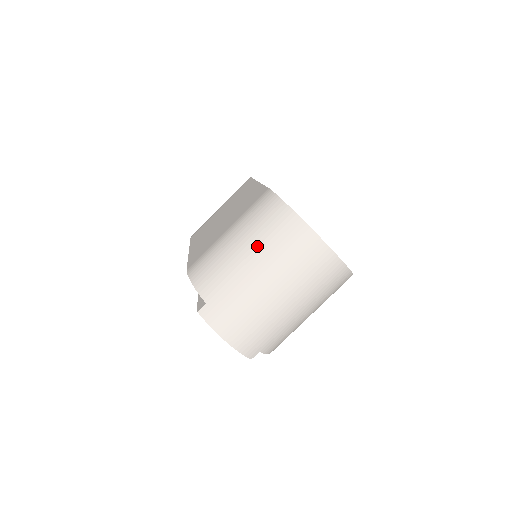
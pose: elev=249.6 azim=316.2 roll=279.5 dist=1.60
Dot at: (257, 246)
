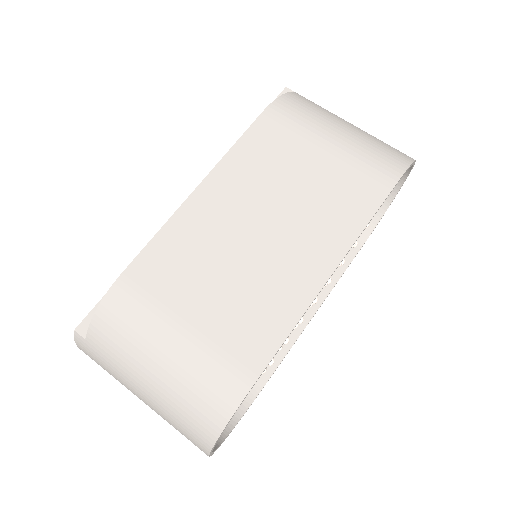
Dot at: (162, 398)
